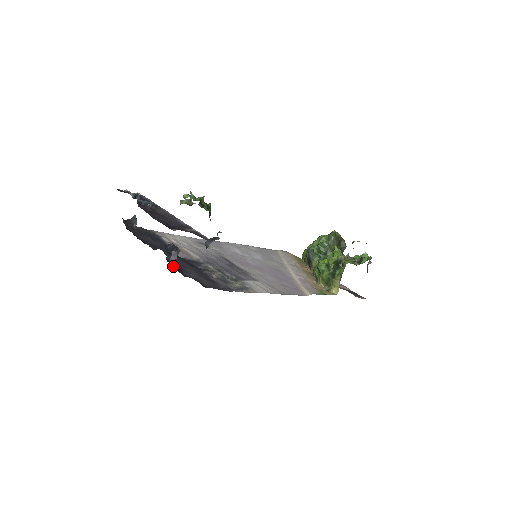
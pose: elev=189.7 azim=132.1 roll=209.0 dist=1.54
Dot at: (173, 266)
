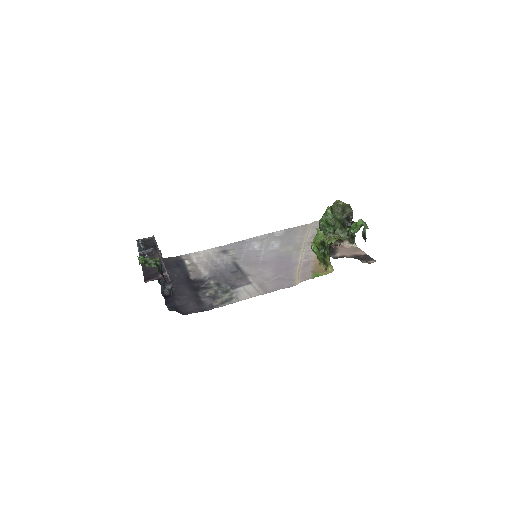
Dot at: (168, 300)
